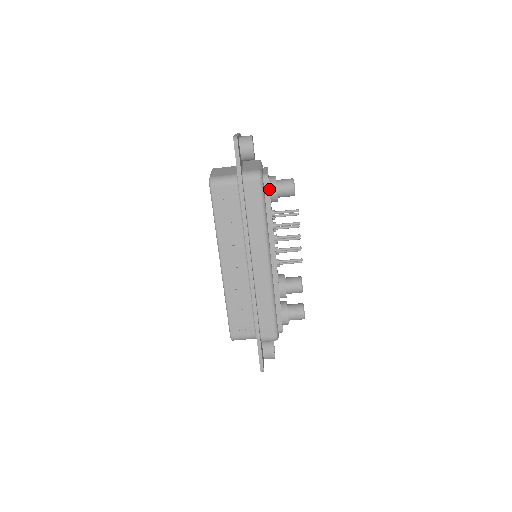
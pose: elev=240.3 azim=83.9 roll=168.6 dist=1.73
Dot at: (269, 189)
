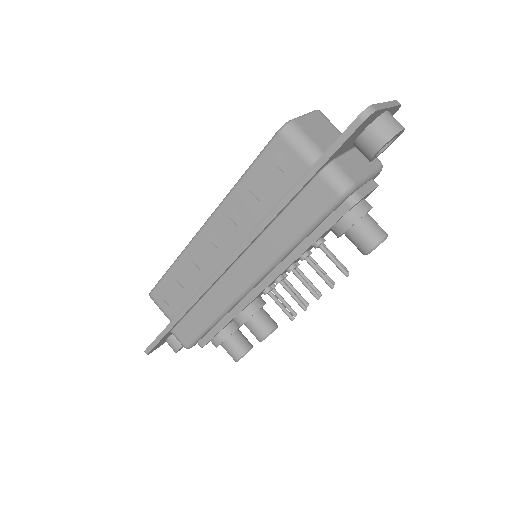
Dot at: (341, 217)
